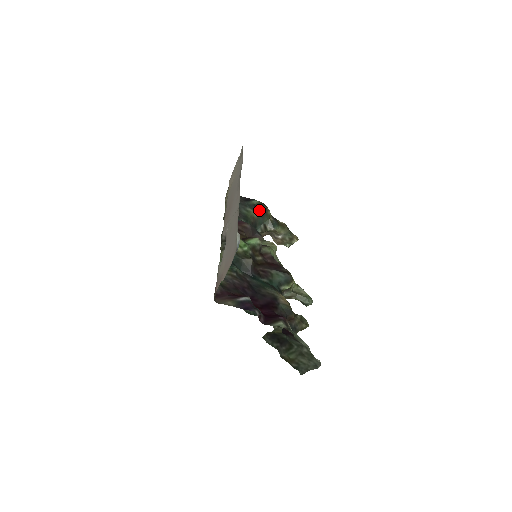
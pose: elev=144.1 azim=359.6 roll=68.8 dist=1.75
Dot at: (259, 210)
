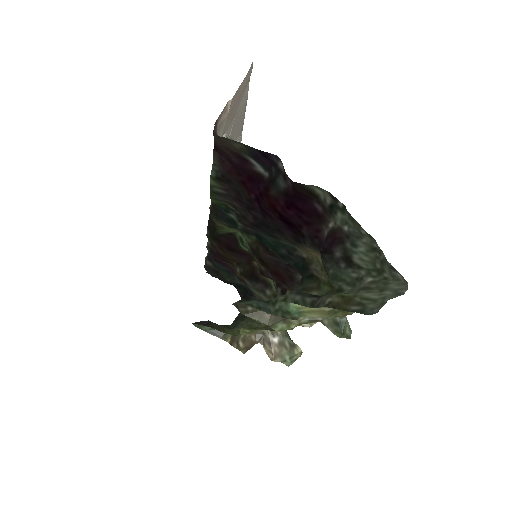
Dot at: occluded
